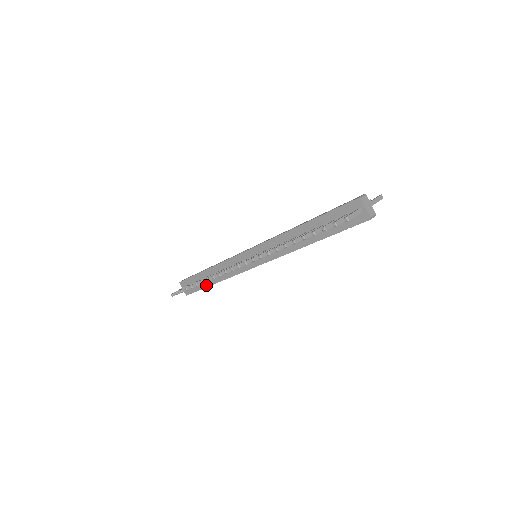
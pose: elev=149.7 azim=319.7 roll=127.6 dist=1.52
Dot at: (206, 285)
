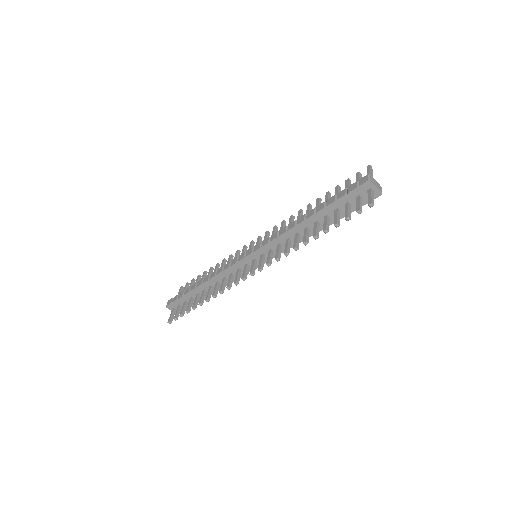
Dot at: occluded
